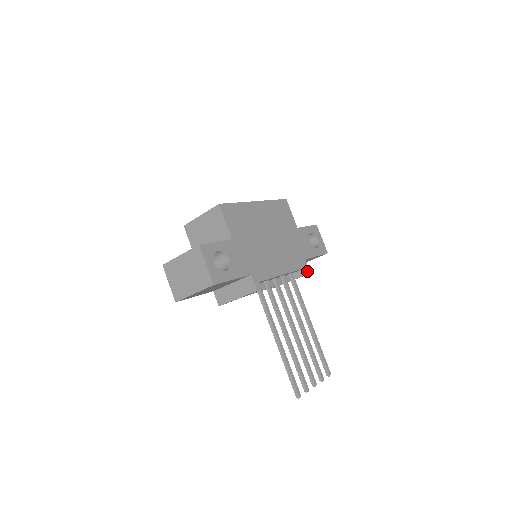
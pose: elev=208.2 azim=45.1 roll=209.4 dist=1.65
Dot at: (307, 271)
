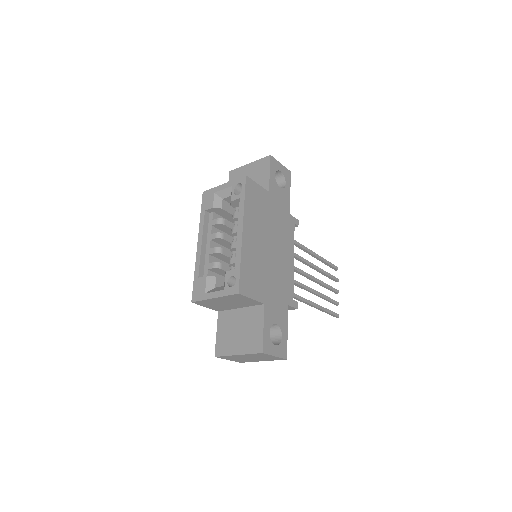
Dot at: (296, 223)
